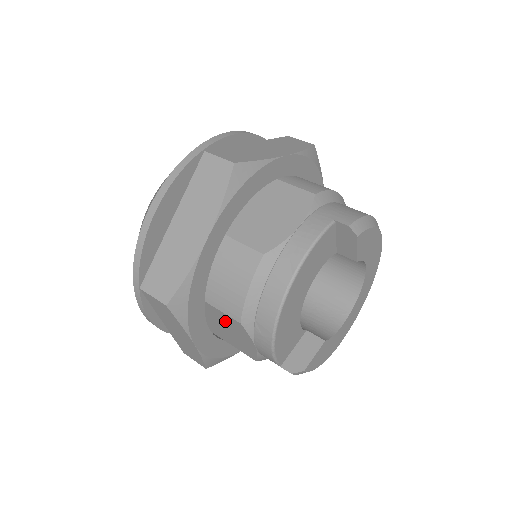
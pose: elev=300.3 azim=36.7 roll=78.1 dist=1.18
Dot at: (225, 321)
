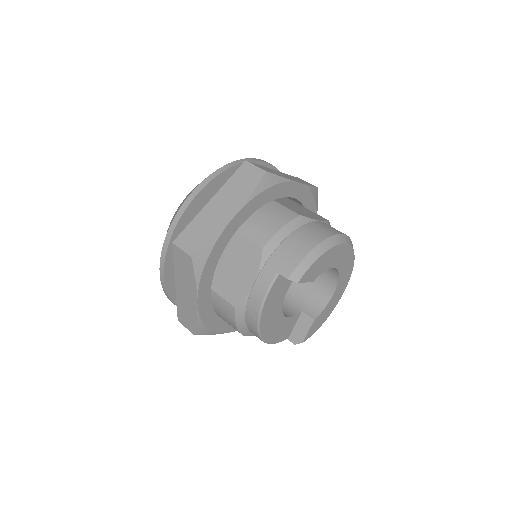
Dot at: occluded
